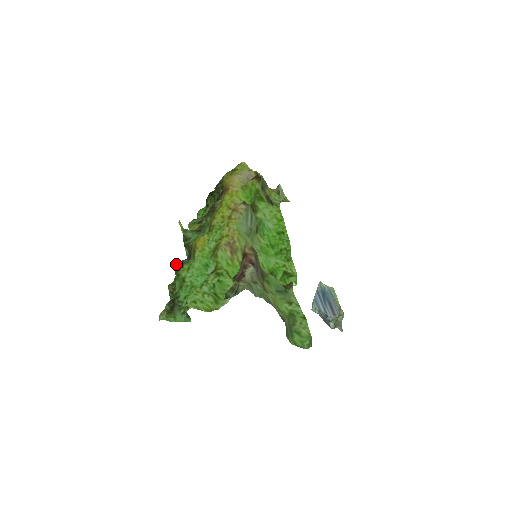
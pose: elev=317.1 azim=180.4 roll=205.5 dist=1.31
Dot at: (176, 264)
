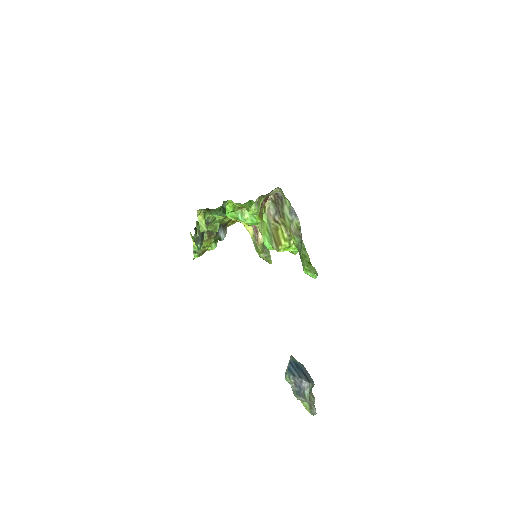
Dot at: occluded
